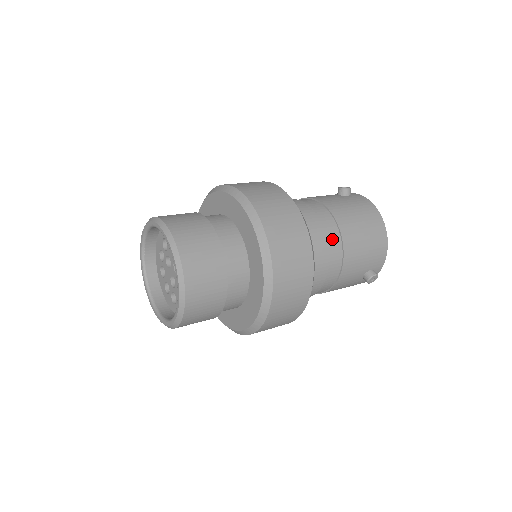
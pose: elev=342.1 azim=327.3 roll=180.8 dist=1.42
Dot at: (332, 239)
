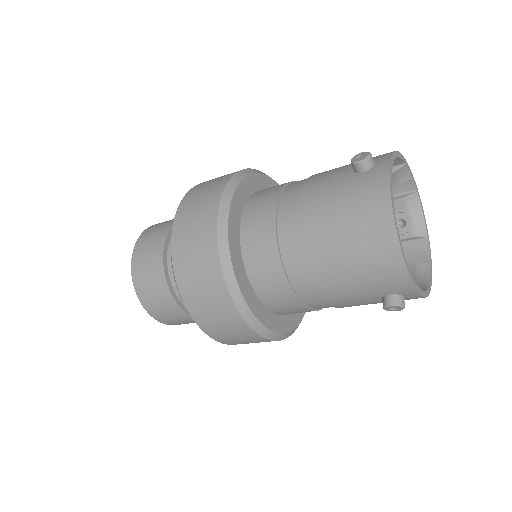
Dot at: (291, 260)
